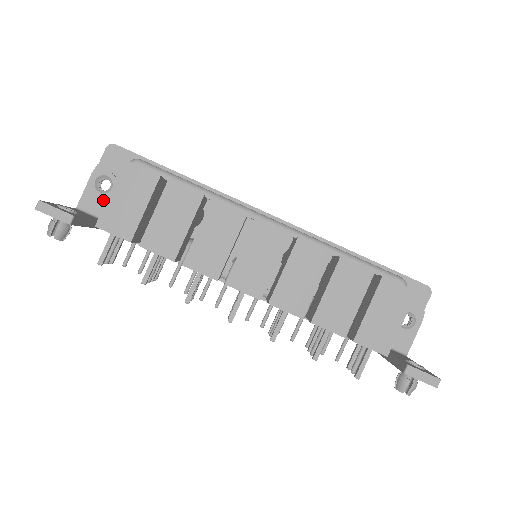
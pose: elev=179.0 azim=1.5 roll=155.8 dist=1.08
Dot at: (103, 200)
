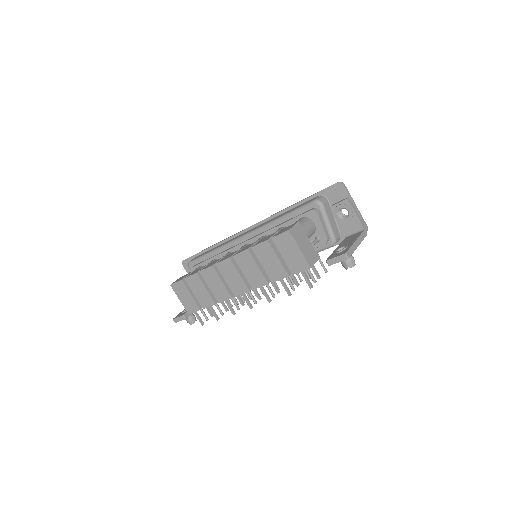
Dot at: occluded
